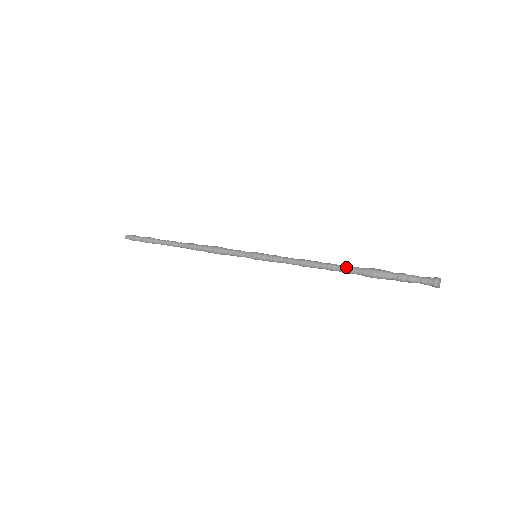
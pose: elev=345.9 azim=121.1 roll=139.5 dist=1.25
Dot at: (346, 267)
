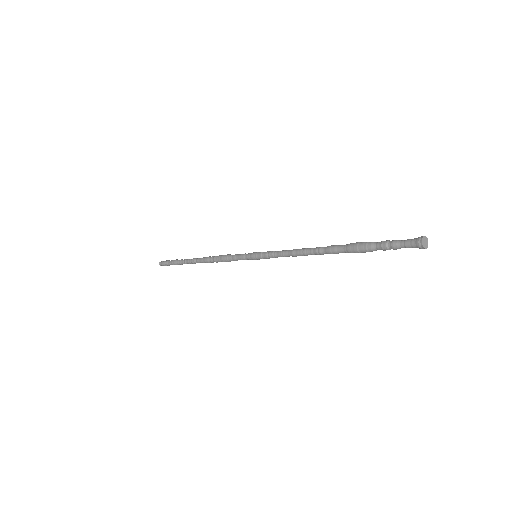
Dot at: (331, 251)
